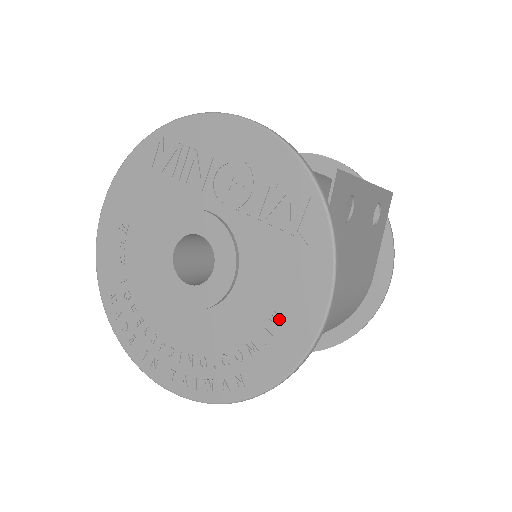
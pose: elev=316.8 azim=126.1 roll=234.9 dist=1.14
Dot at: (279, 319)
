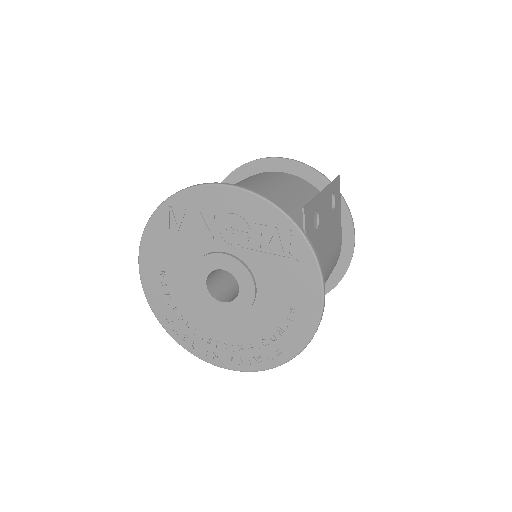
Dot at: (293, 310)
